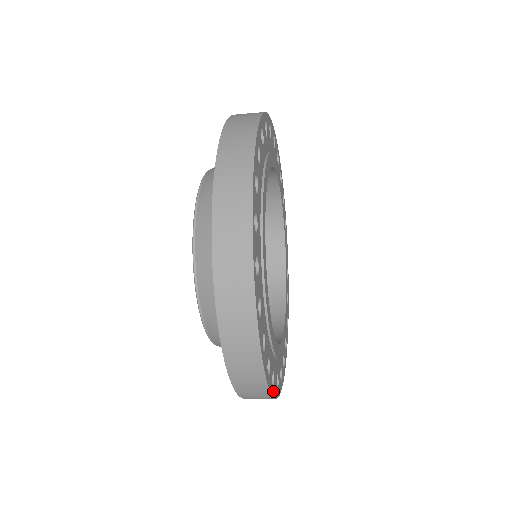
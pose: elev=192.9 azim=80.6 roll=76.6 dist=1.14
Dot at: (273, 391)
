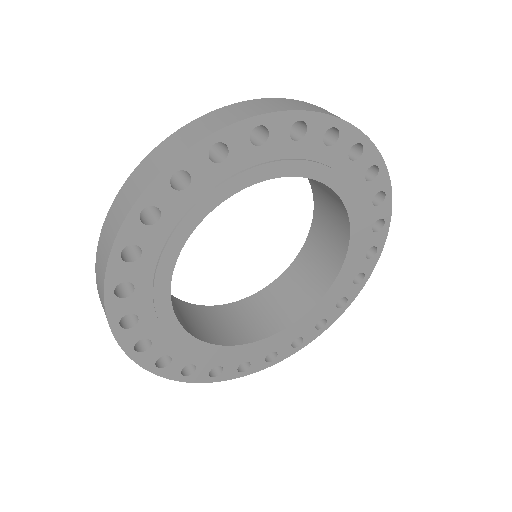
Dot at: (244, 373)
